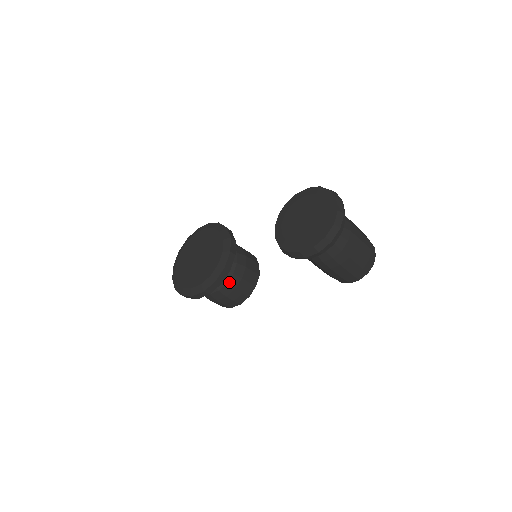
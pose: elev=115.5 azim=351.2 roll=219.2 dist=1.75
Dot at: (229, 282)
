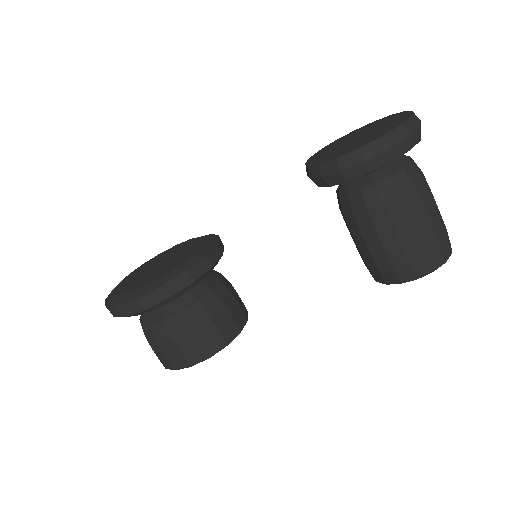
Dot at: (202, 301)
